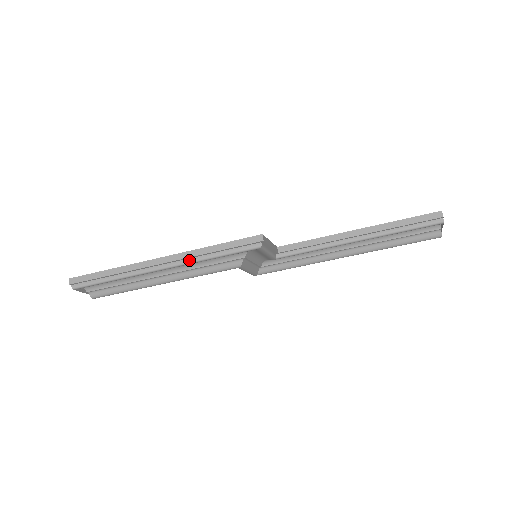
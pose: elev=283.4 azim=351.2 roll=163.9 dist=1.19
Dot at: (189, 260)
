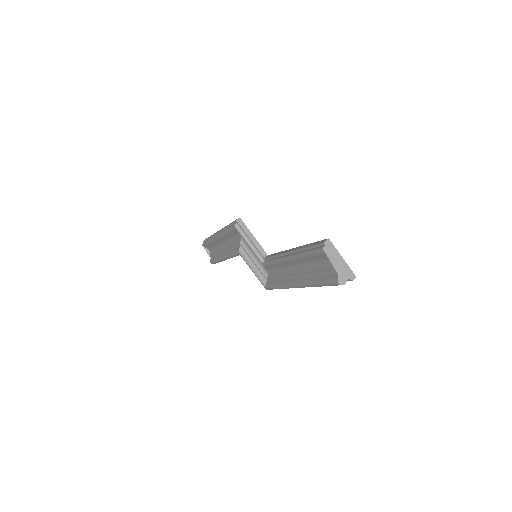
Dot at: occluded
